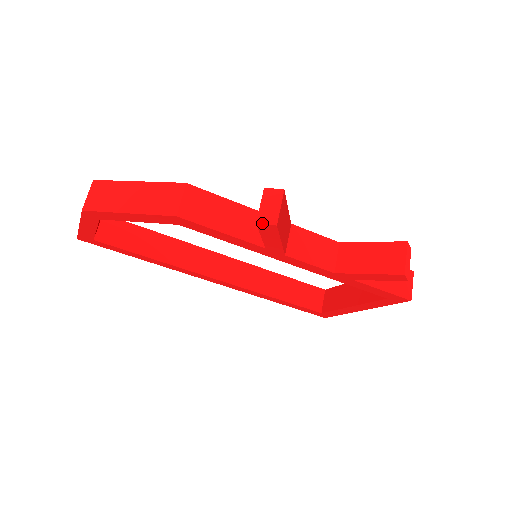
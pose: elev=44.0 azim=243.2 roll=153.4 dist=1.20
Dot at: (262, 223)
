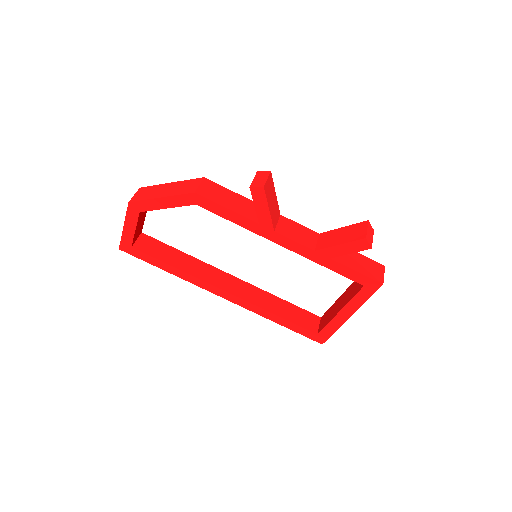
Dot at: (254, 187)
